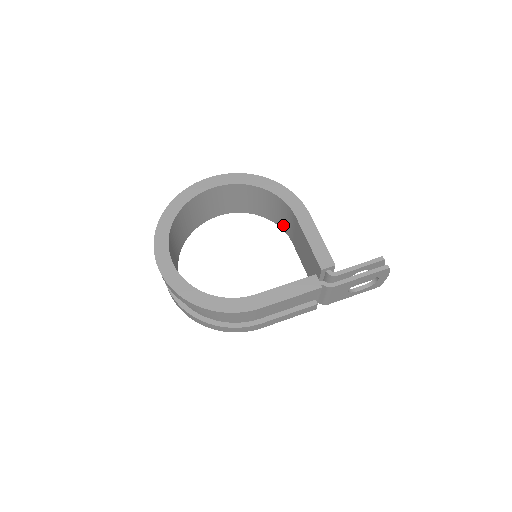
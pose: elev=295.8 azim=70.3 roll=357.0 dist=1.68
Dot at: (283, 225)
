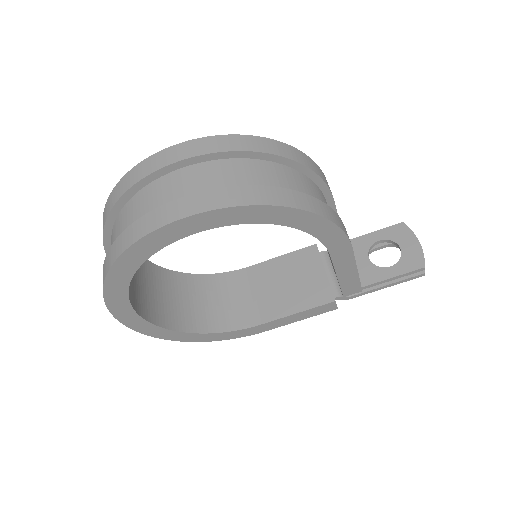
Dot at: occluded
